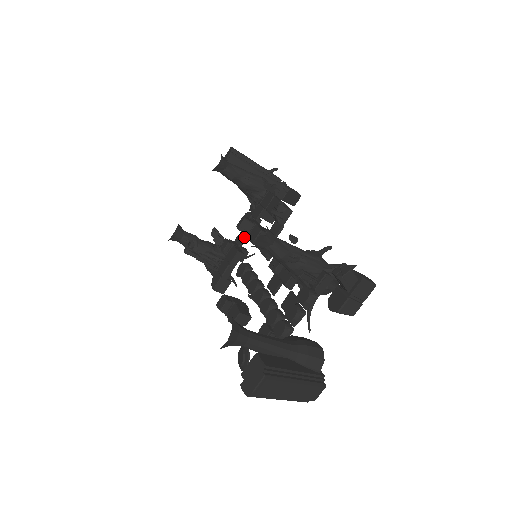
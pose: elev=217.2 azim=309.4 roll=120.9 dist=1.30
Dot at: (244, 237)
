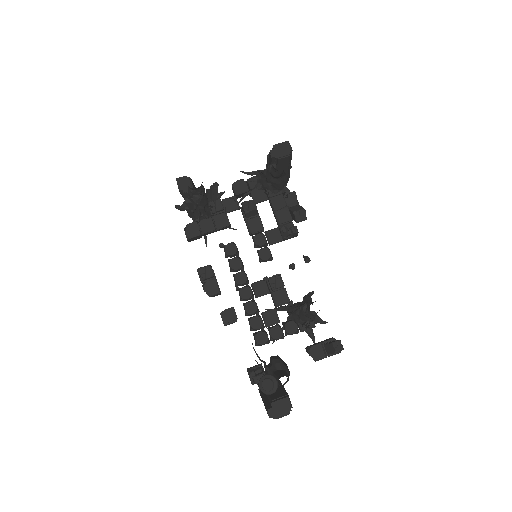
Dot at: (236, 209)
